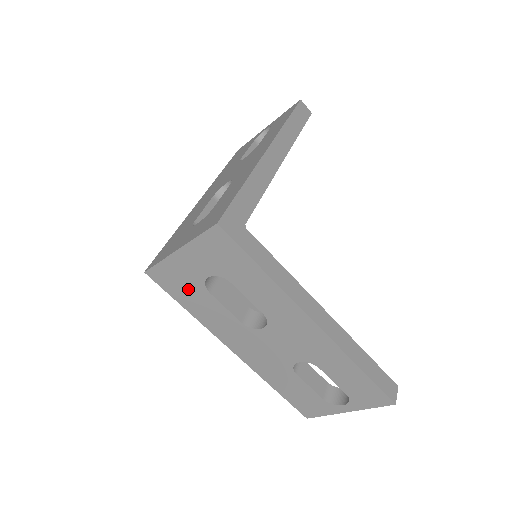
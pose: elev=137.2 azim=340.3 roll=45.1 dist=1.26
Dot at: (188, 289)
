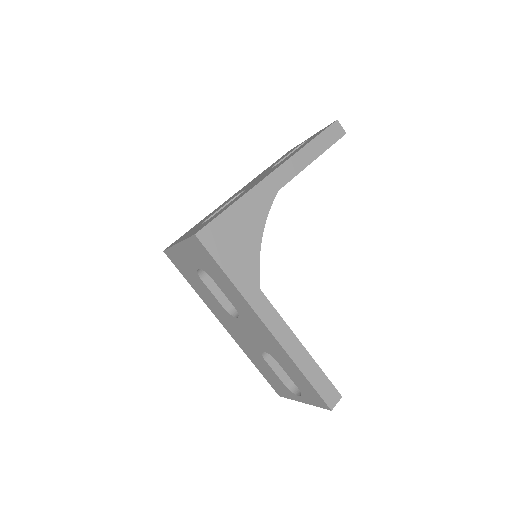
Dot at: (189, 272)
